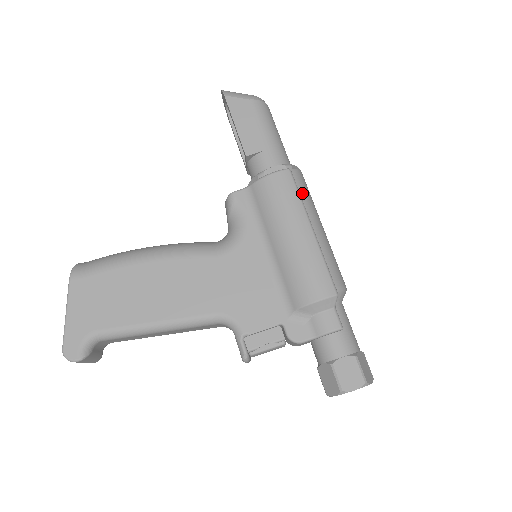
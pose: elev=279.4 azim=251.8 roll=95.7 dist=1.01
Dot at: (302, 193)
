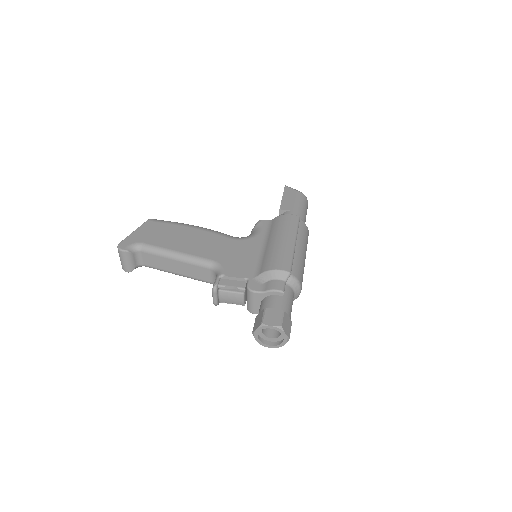
Dot at: (301, 232)
